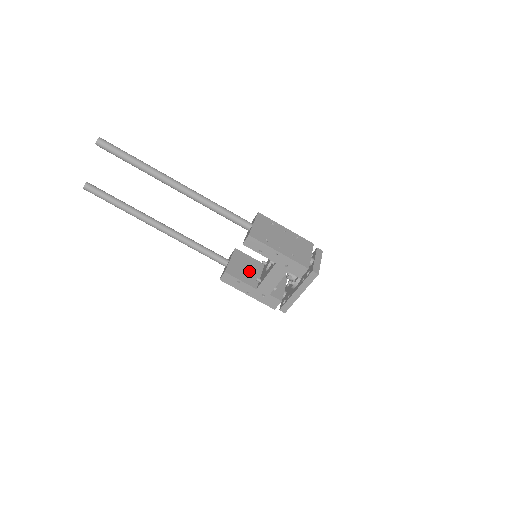
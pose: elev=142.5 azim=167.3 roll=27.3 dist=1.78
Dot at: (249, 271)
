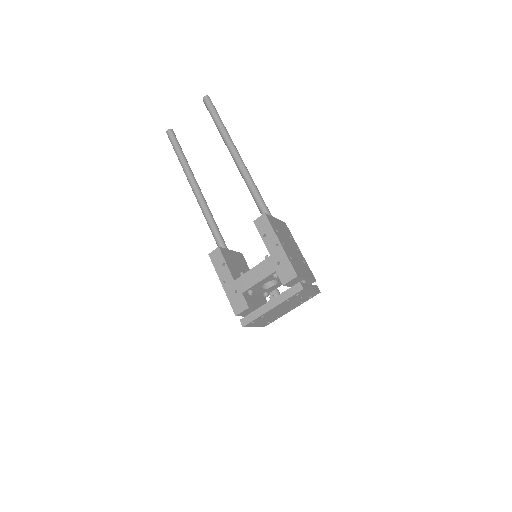
Dot at: (239, 270)
